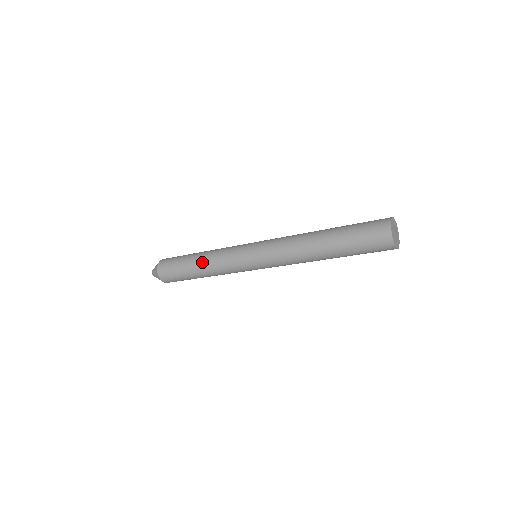
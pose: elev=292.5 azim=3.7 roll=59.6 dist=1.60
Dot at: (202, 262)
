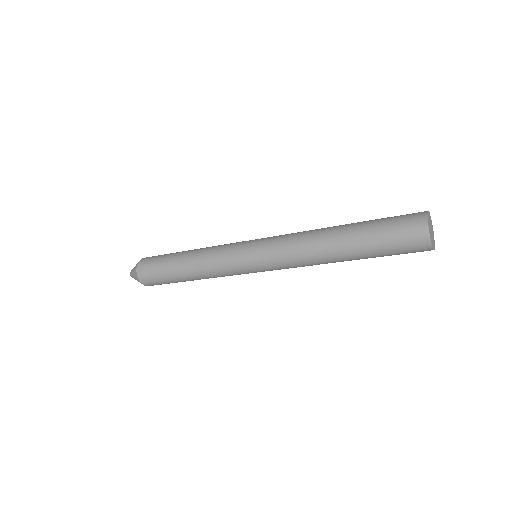
Dot at: (192, 269)
